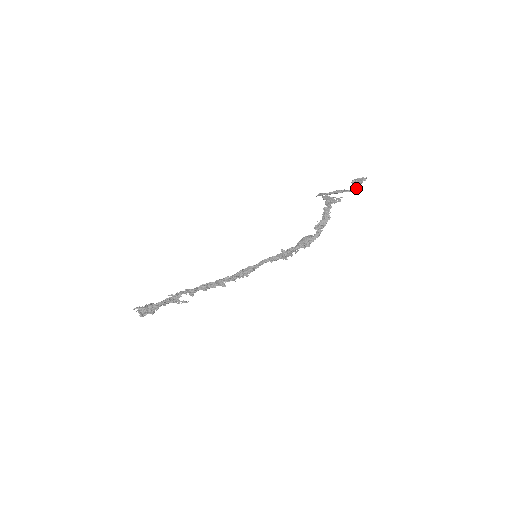
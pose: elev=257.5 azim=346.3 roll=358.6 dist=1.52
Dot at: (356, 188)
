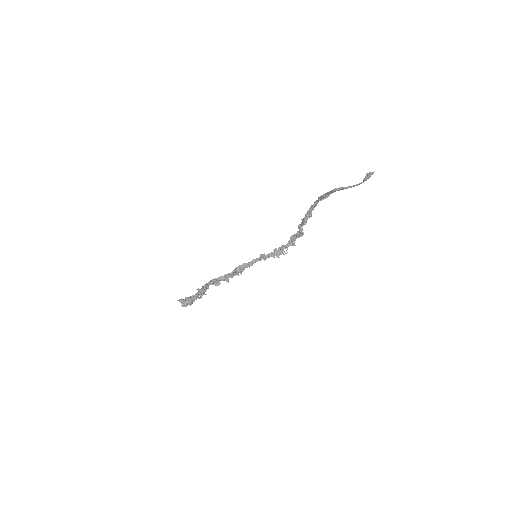
Dot at: (359, 184)
